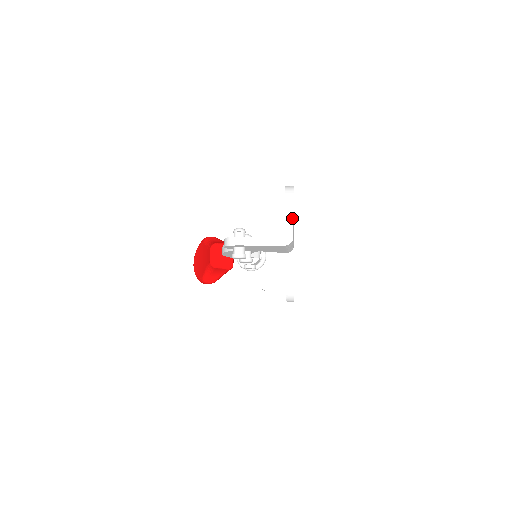
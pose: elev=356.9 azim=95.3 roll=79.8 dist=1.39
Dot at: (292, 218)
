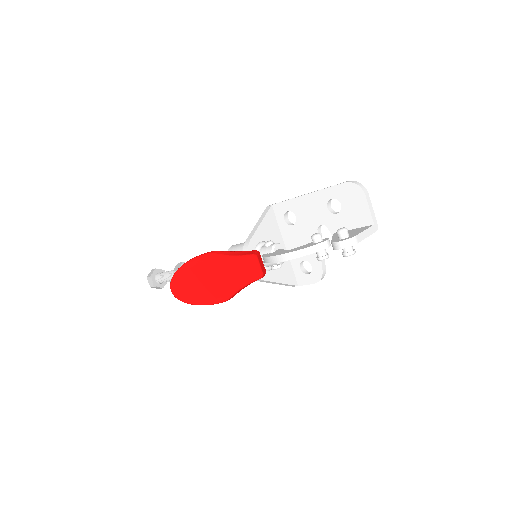
Dot at: (372, 208)
